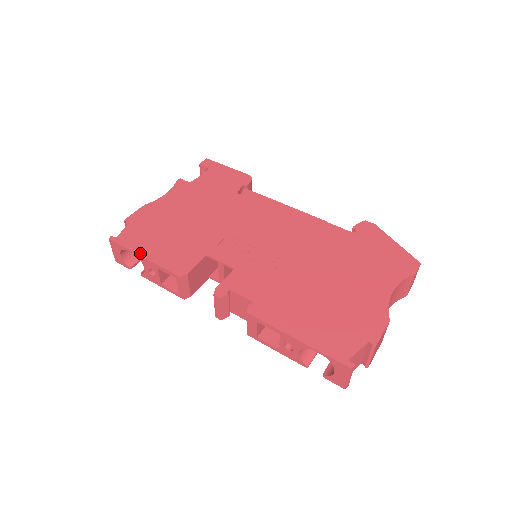
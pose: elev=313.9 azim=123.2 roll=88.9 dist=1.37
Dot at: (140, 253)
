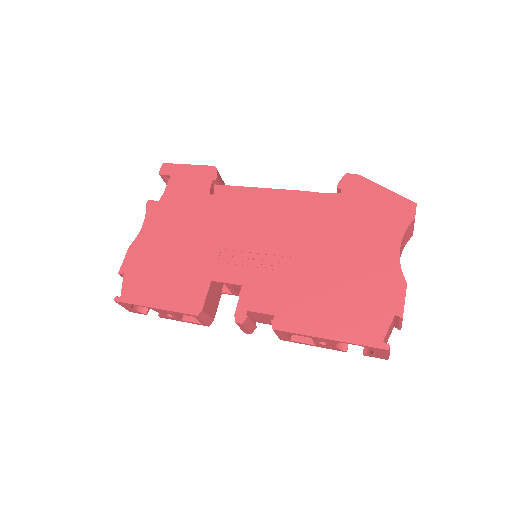
Dot at: (150, 305)
